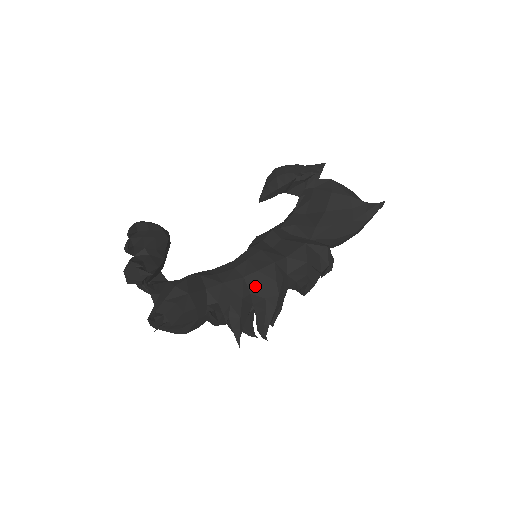
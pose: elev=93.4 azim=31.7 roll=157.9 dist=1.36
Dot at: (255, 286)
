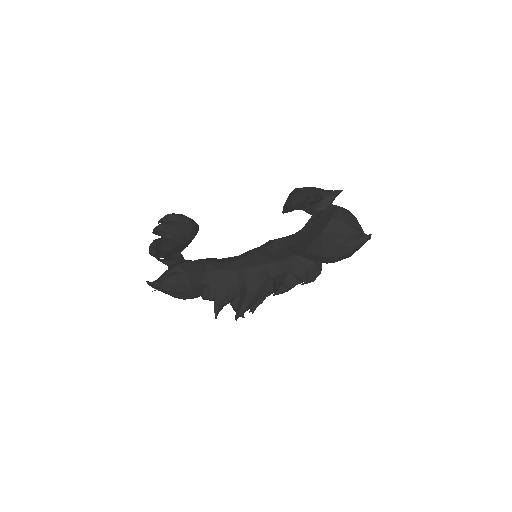
Dot at: (243, 279)
